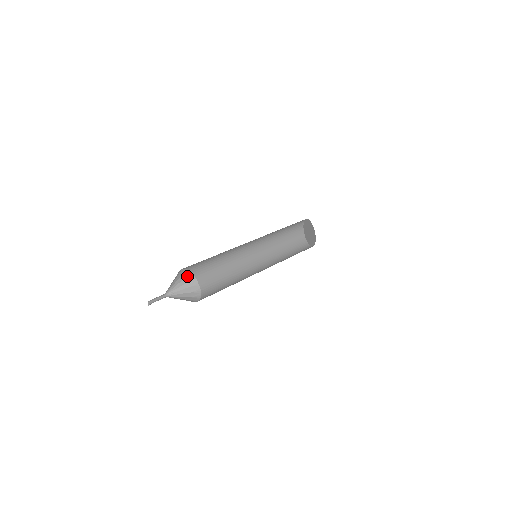
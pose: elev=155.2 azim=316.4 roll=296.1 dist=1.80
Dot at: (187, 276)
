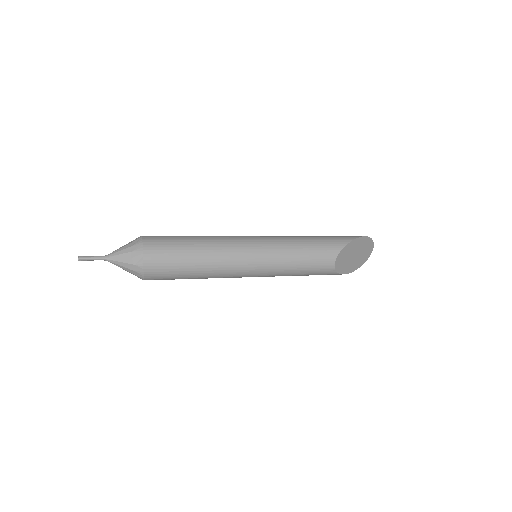
Dot at: (136, 251)
